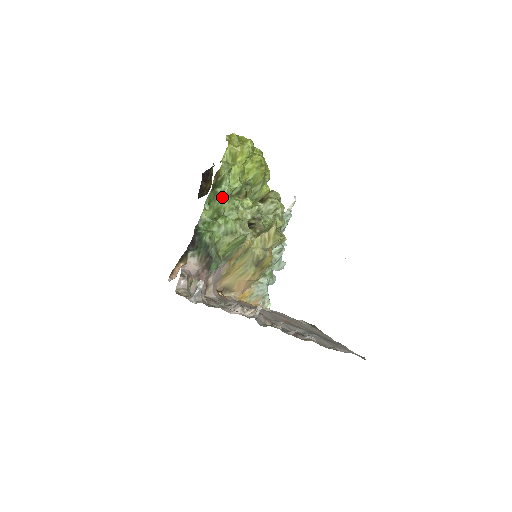
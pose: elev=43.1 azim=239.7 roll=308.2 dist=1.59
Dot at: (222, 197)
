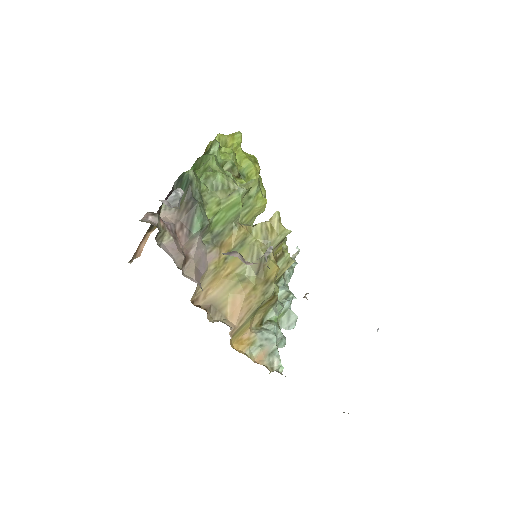
Dot at: (210, 157)
